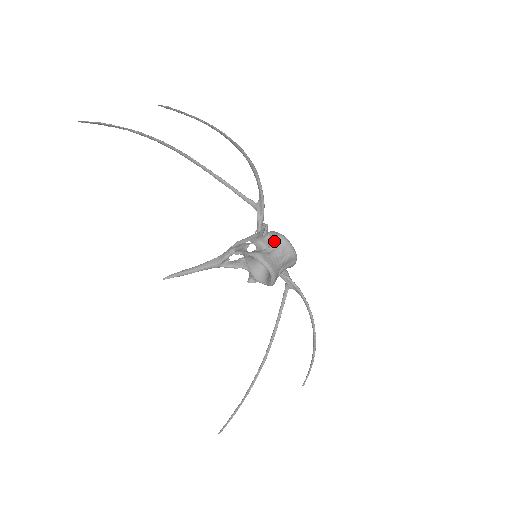
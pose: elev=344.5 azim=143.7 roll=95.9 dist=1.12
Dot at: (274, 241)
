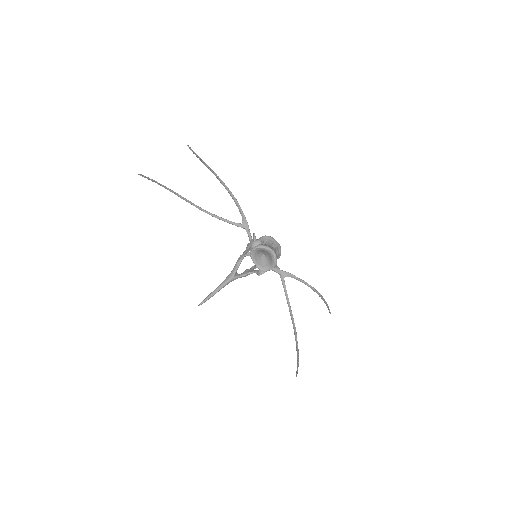
Dot at: (263, 240)
